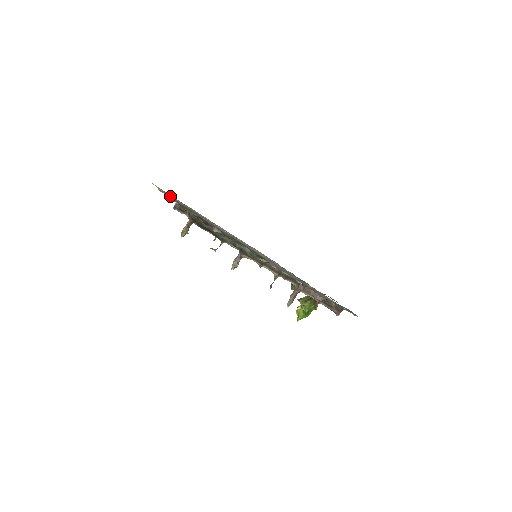
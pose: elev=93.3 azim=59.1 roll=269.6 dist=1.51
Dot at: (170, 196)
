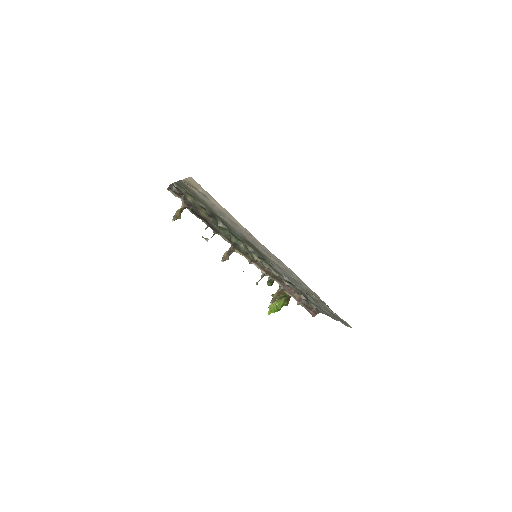
Dot at: (201, 192)
